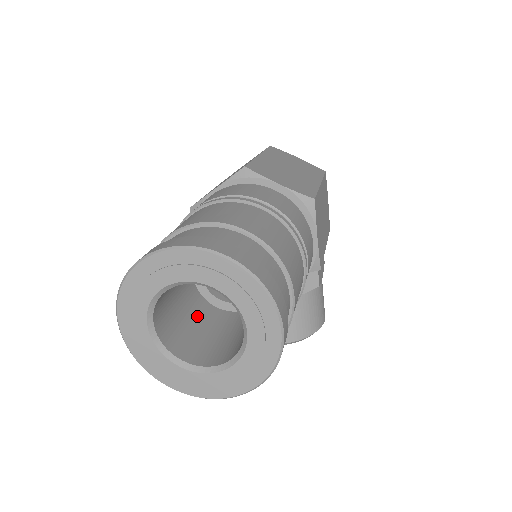
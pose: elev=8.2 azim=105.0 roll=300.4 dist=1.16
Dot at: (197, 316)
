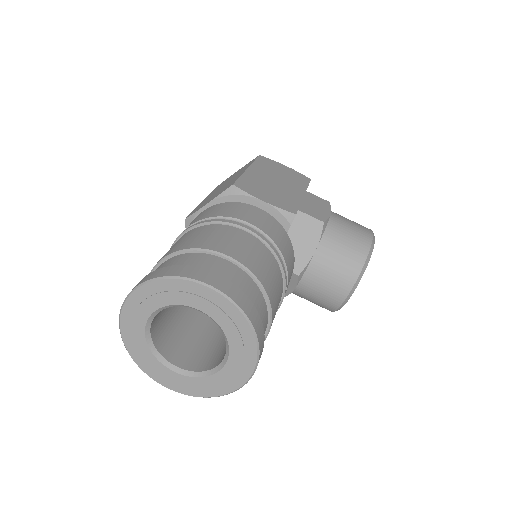
Dot at: (222, 333)
